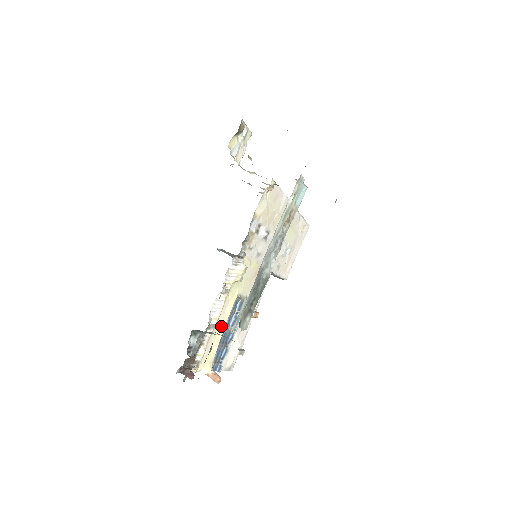
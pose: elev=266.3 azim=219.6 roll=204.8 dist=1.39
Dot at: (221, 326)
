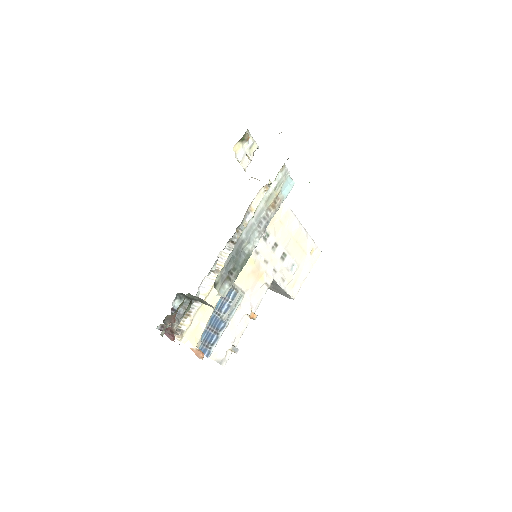
Dot at: occluded
